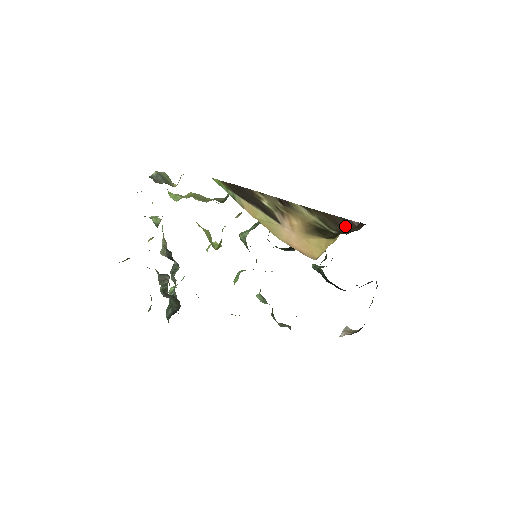
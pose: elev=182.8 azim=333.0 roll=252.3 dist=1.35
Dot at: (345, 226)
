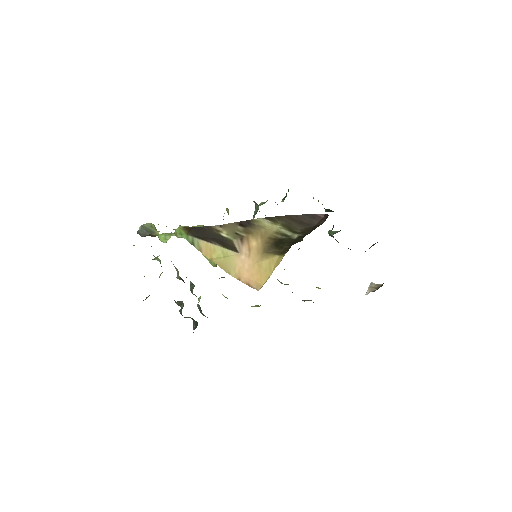
Dot at: (311, 222)
